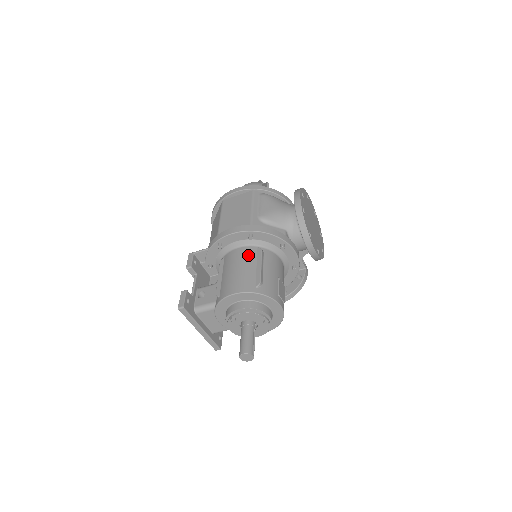
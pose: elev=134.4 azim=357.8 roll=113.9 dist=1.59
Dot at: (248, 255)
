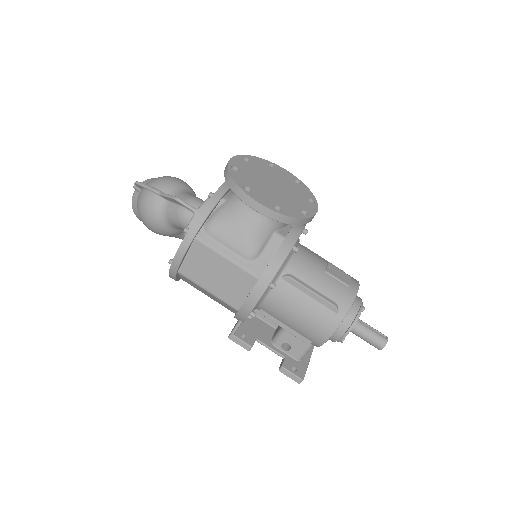
Dot at: (287, 295)
